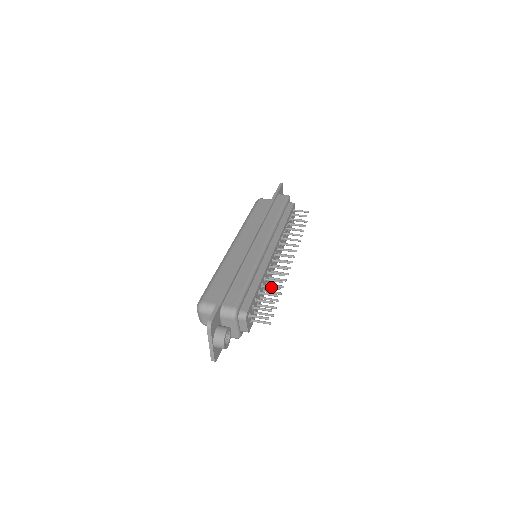
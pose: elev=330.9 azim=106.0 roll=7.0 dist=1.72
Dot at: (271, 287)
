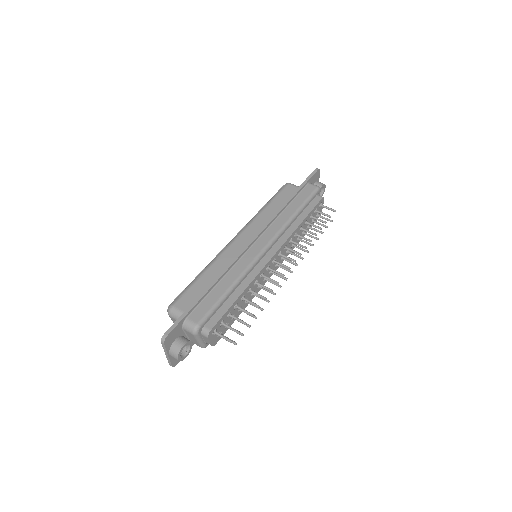
Dot at: (251, 303)
